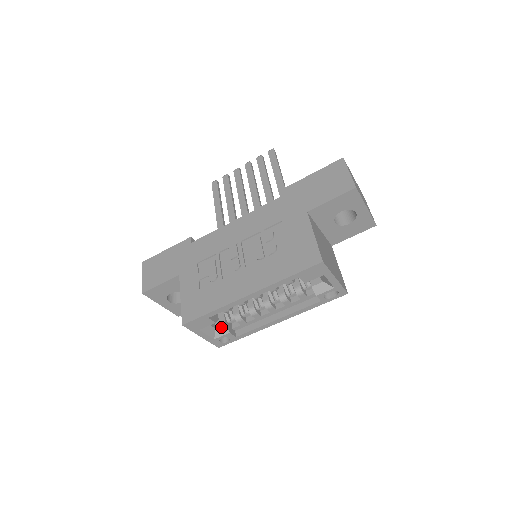
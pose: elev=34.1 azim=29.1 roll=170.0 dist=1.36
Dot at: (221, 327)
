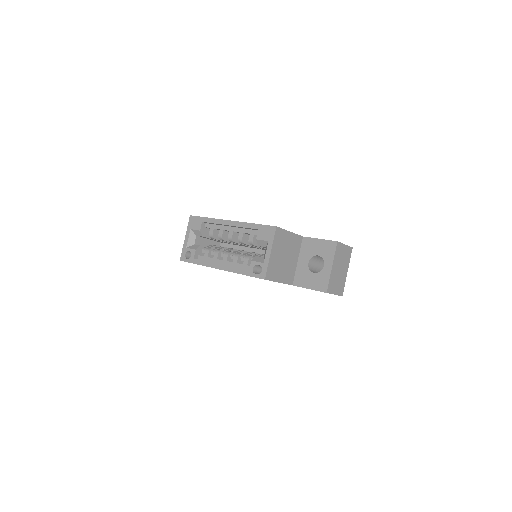
Dot at: (197, 245)
